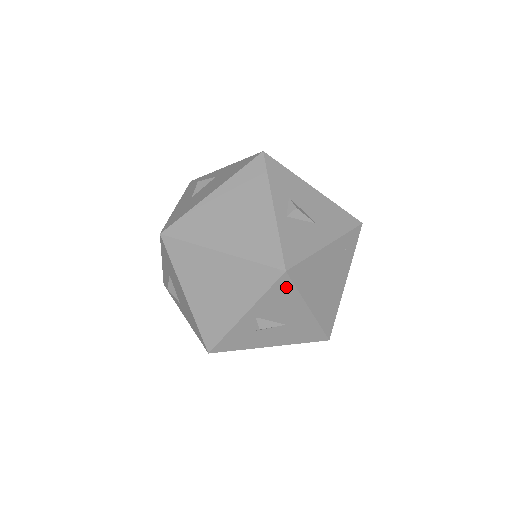
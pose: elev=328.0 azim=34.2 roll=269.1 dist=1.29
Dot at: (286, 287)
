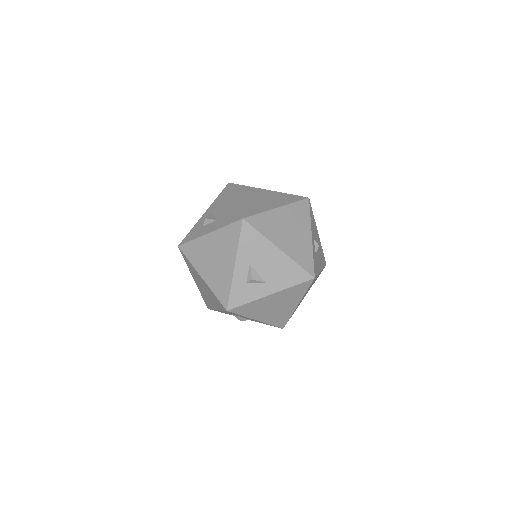
Dot at: (311, 212)
